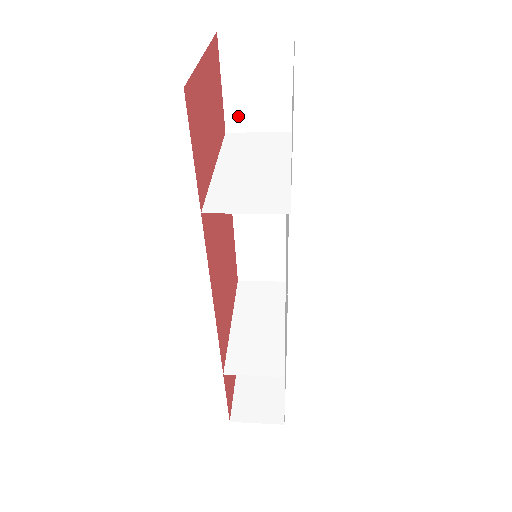
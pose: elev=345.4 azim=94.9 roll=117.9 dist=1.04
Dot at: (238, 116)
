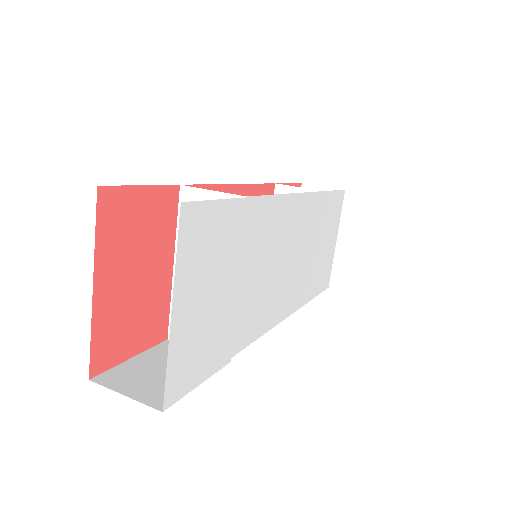
Dot at: occluded
